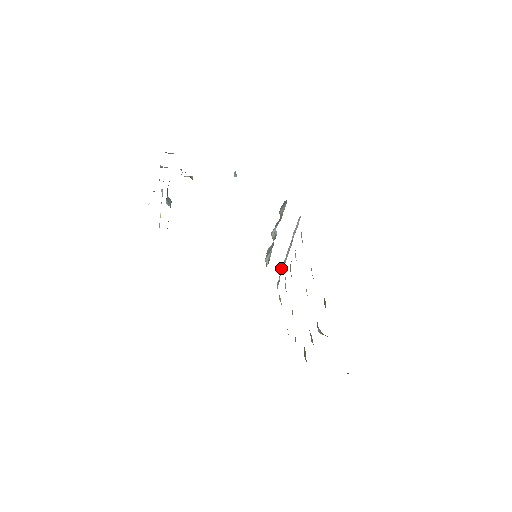
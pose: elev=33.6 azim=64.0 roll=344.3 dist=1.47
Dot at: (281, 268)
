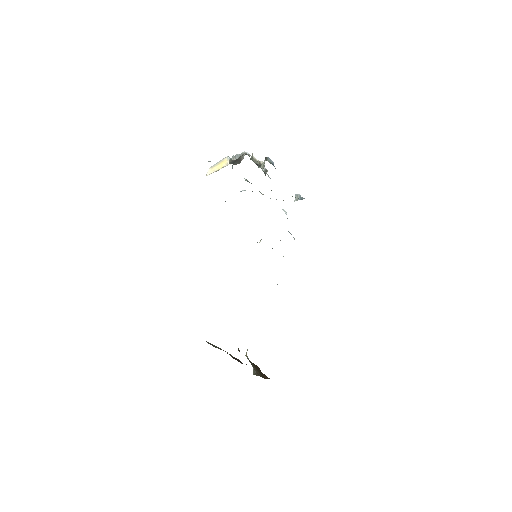
Dot at: occluded
